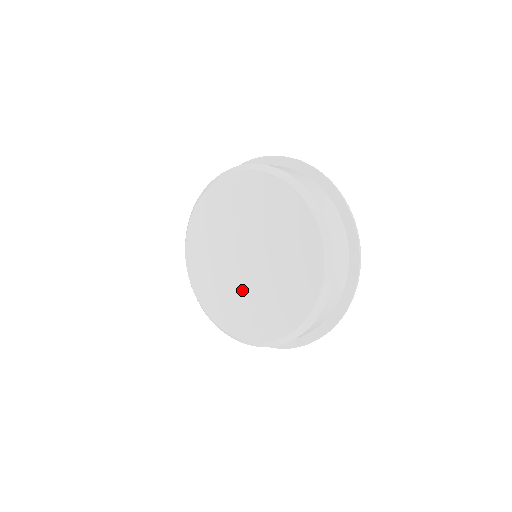
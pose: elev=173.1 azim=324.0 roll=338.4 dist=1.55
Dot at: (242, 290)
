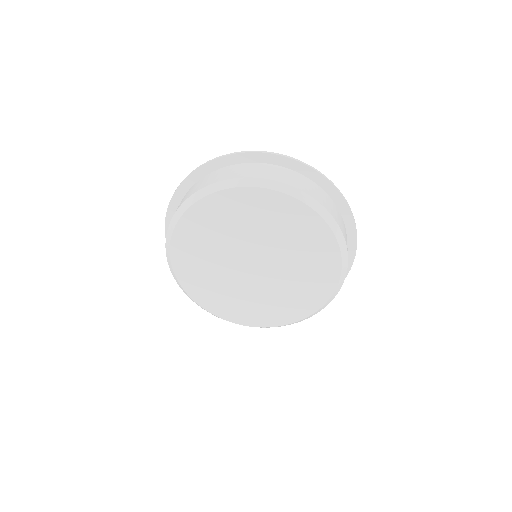
Dot at: (275, 288)
